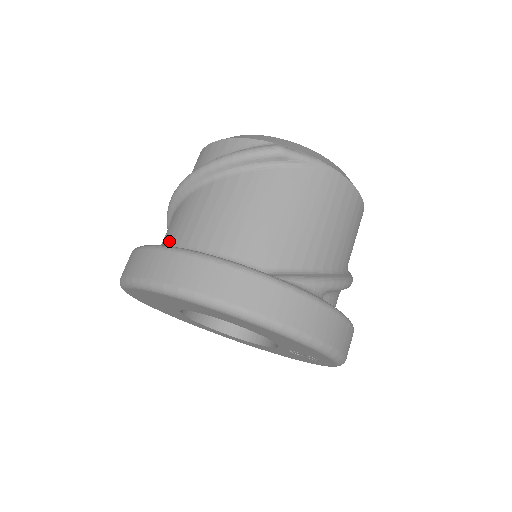
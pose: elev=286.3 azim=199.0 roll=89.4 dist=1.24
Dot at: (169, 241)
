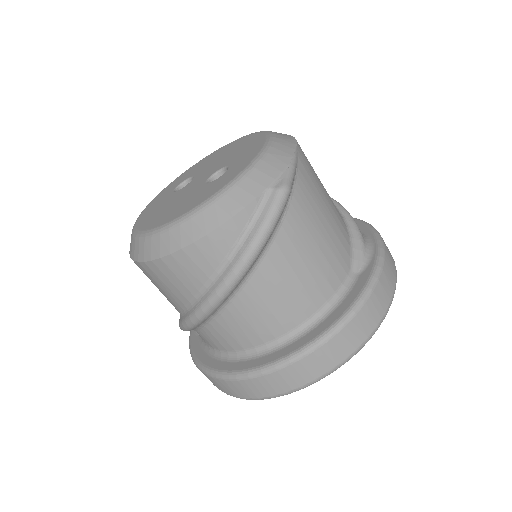
Dot at: (263, 339)
